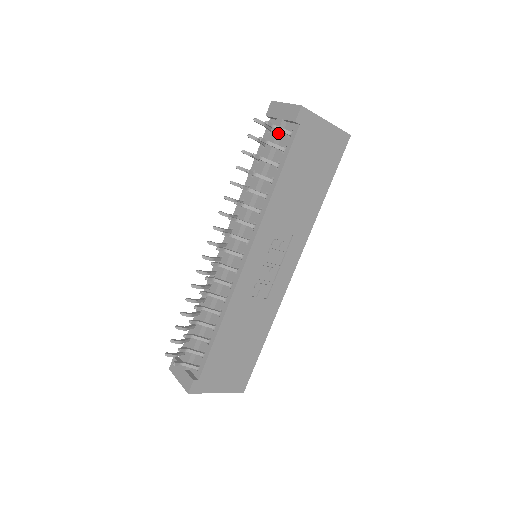
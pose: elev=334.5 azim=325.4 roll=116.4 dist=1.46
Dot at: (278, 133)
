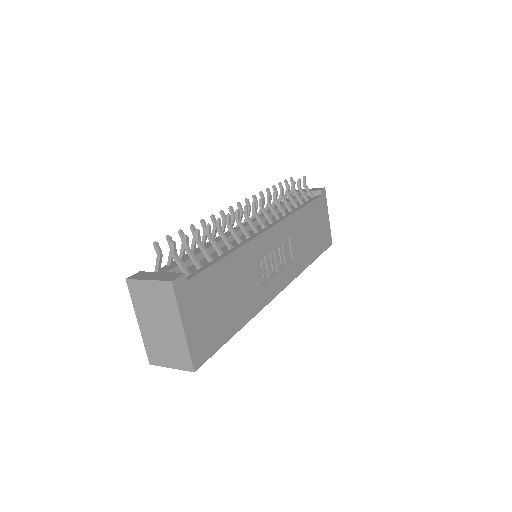
Dot at: occluded
